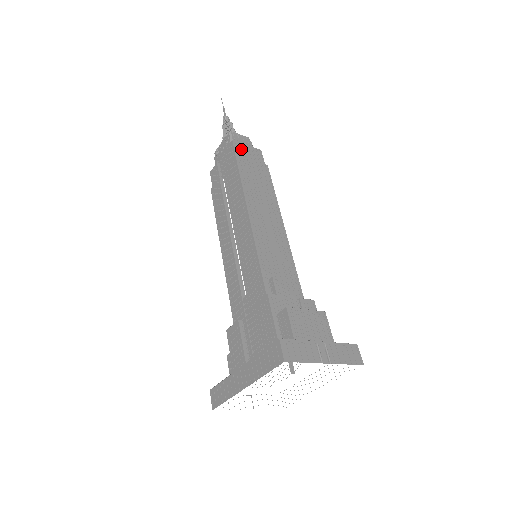
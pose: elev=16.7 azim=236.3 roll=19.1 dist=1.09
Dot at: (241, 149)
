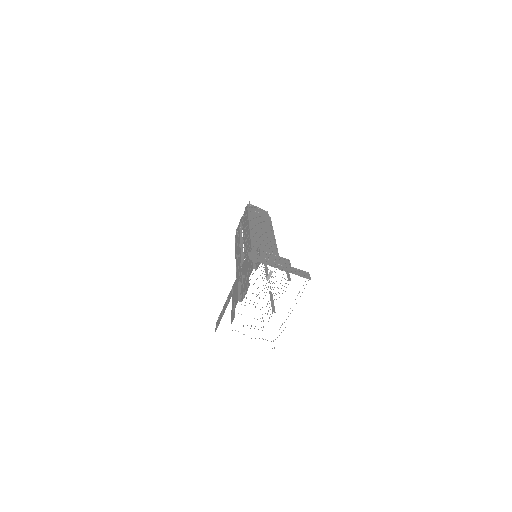
Dot at: (253, 208)
